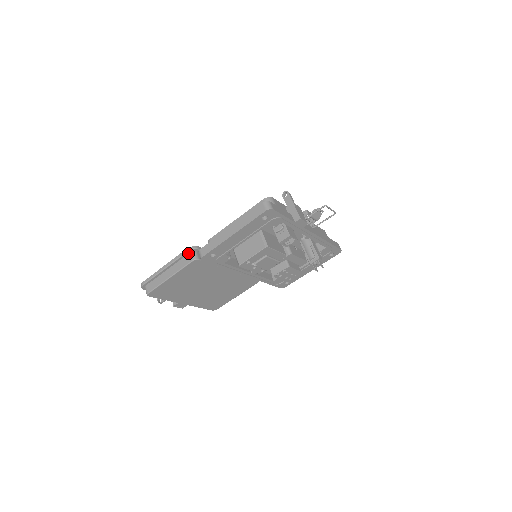
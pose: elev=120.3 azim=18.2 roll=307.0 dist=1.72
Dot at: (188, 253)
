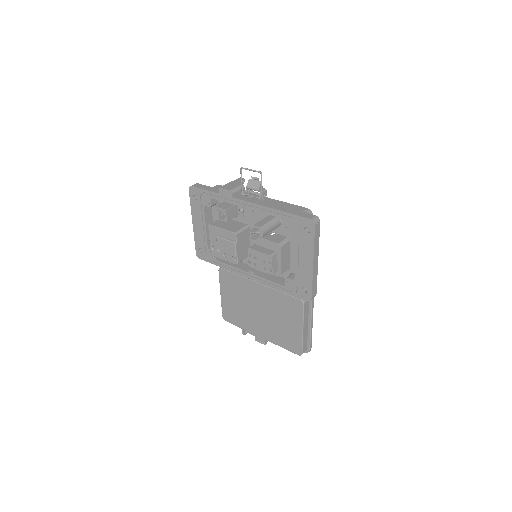
Dot at: occluded
